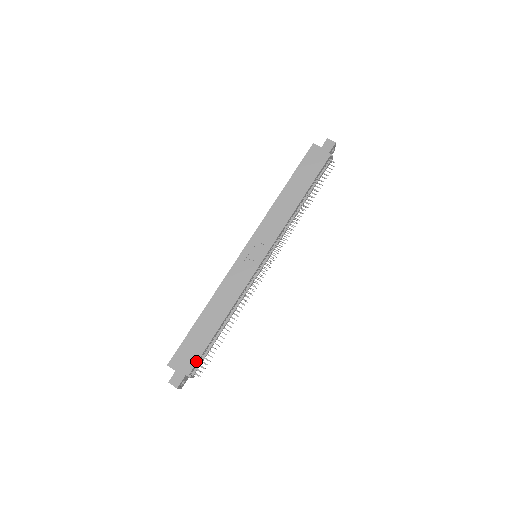
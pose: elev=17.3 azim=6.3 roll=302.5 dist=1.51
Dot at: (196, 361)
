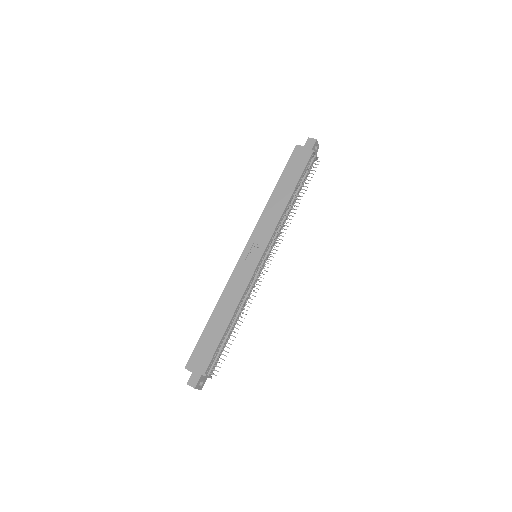
Dot at: (209, 360)
